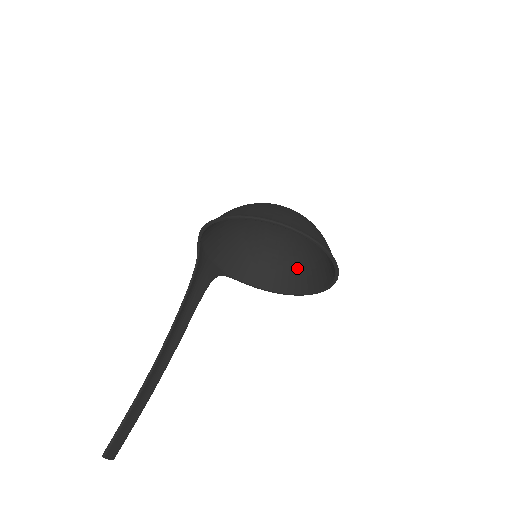
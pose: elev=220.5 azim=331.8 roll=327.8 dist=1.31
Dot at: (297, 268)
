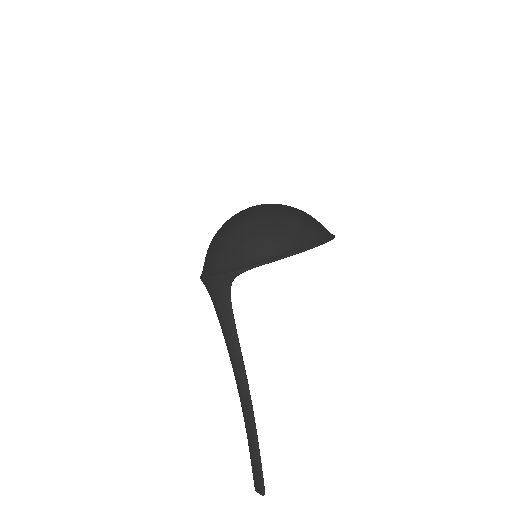
Dot at: occluded
